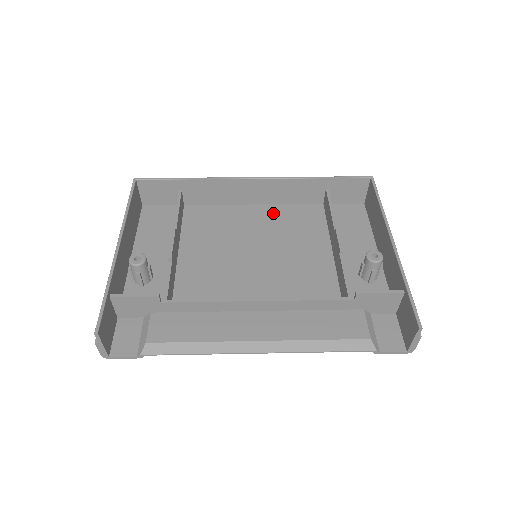
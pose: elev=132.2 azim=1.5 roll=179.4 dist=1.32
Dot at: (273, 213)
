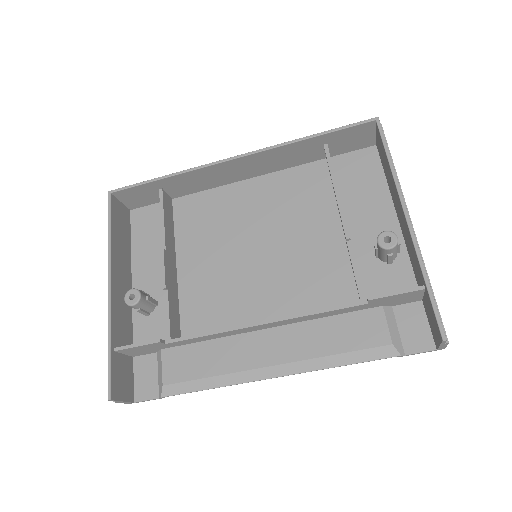
Dot at: (269, 187)
